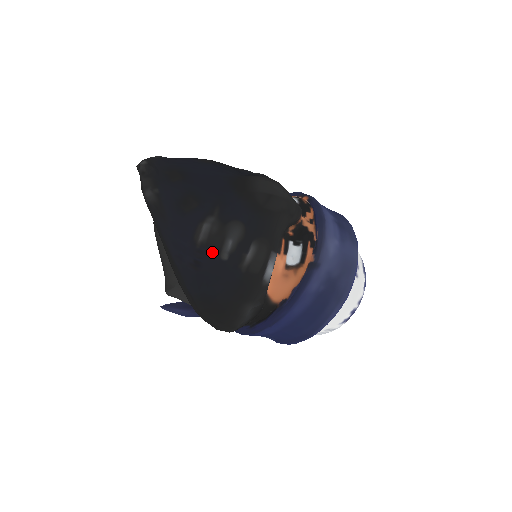
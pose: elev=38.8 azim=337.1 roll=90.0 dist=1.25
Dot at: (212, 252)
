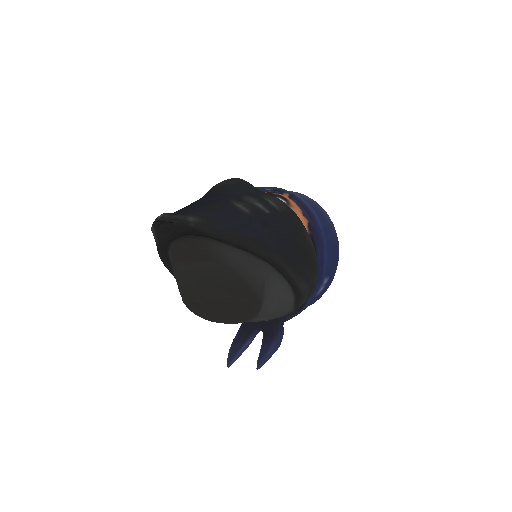
Dot at: (260, 213)
